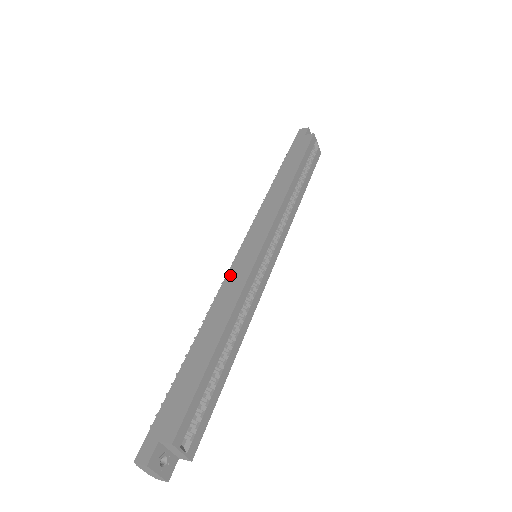
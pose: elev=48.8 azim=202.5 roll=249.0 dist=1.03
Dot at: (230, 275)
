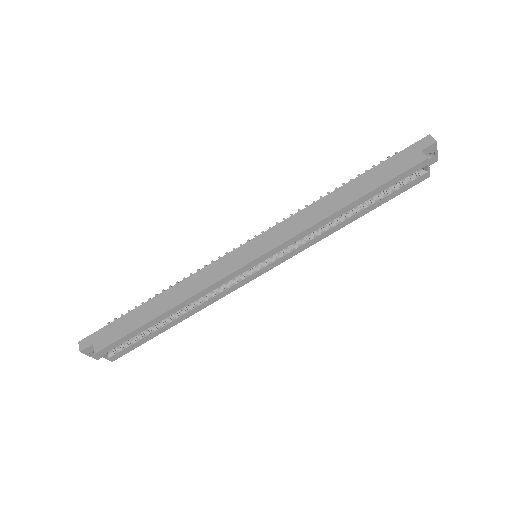
Dot at: (216, 263)
